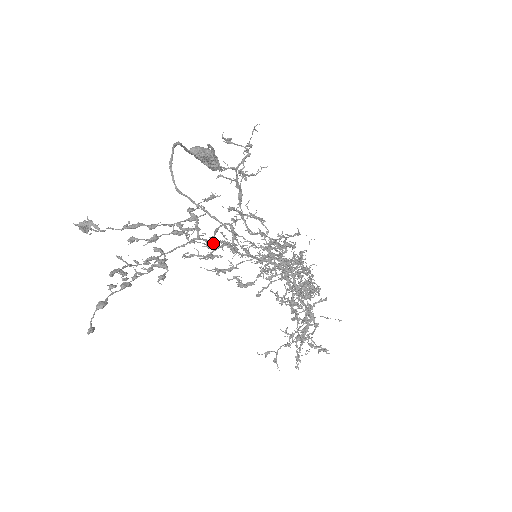
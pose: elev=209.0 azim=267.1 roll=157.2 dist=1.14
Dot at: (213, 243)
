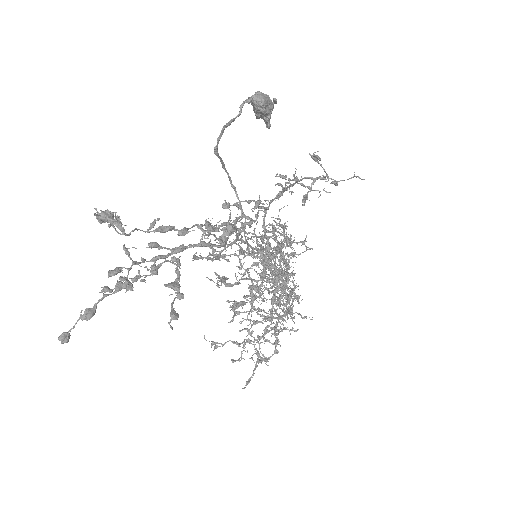
Dot at: occluded
